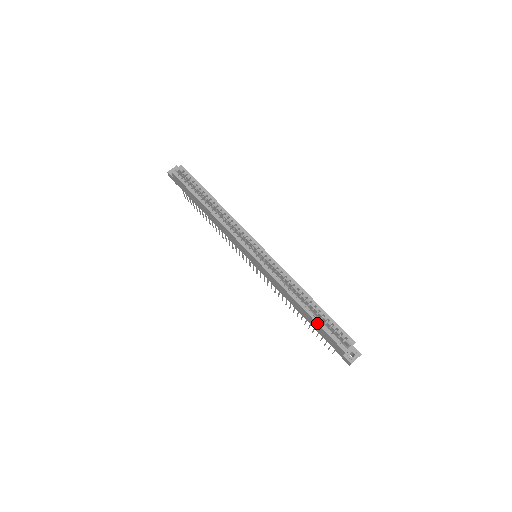
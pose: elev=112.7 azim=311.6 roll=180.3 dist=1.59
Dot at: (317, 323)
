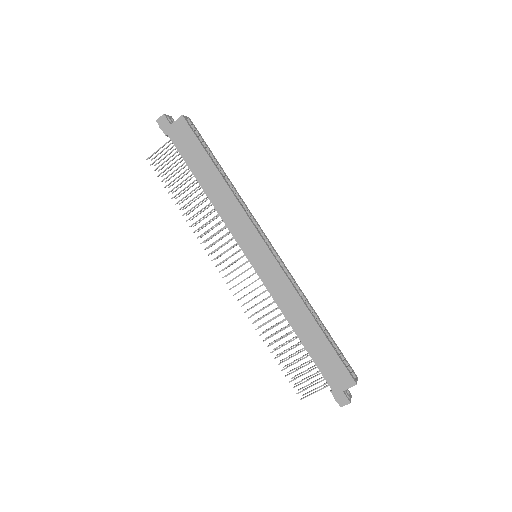
Dot at: (332, 345)
